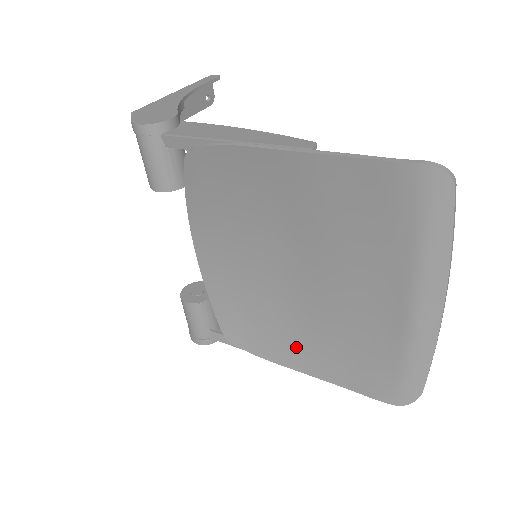
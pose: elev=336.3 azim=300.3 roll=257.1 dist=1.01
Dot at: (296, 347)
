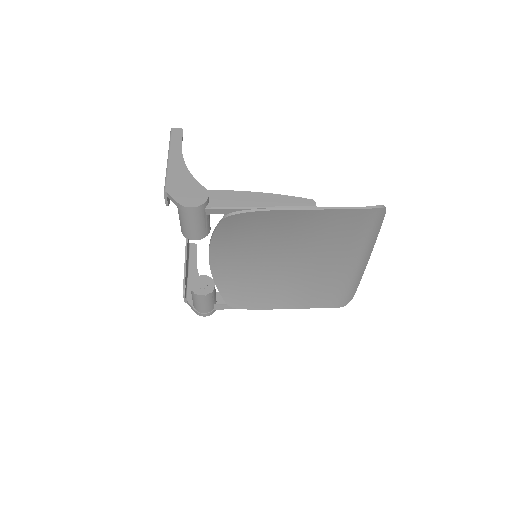
Dot at: (282, 297)
